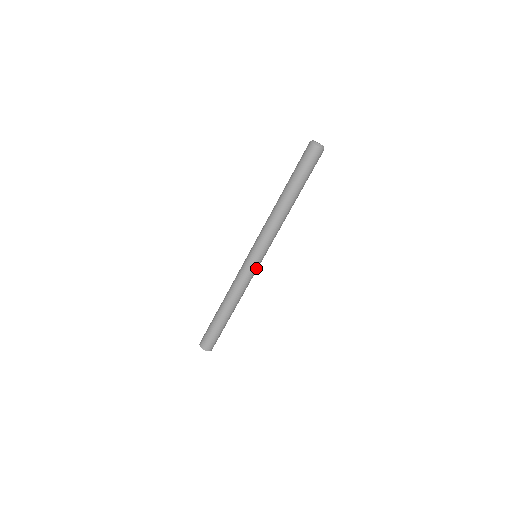
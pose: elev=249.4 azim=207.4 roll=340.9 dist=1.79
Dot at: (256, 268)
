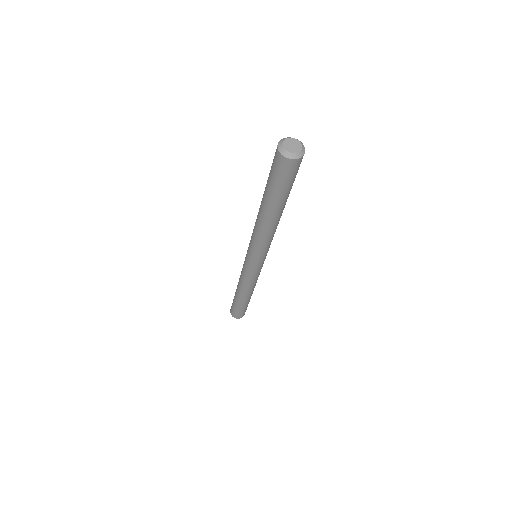
Dot at: (255, 270)
